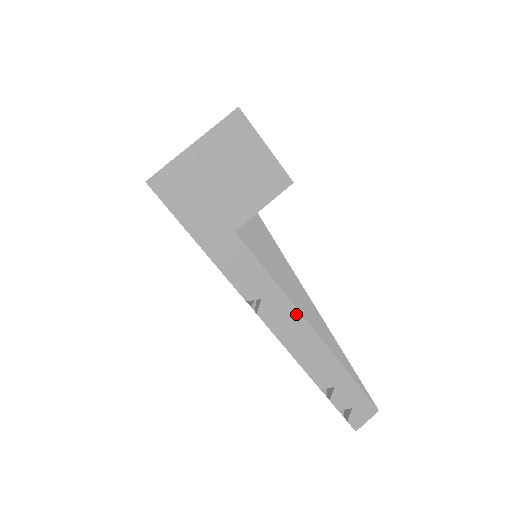
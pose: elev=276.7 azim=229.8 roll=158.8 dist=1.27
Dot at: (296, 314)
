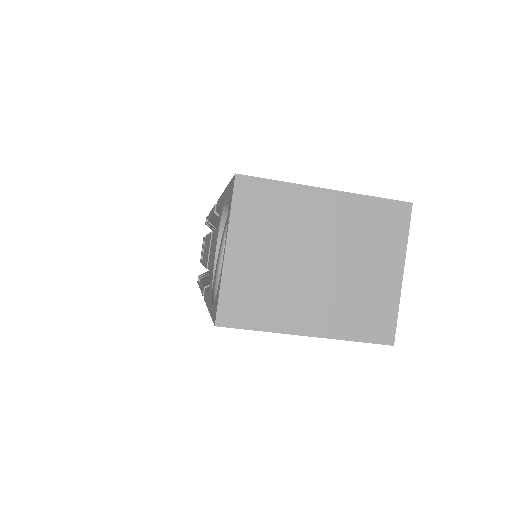
Dot at: occluded
